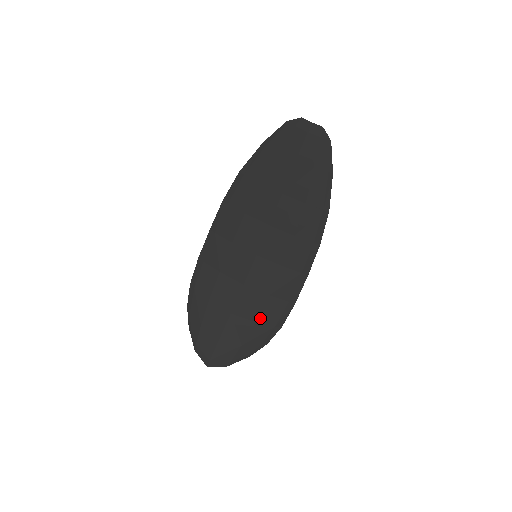
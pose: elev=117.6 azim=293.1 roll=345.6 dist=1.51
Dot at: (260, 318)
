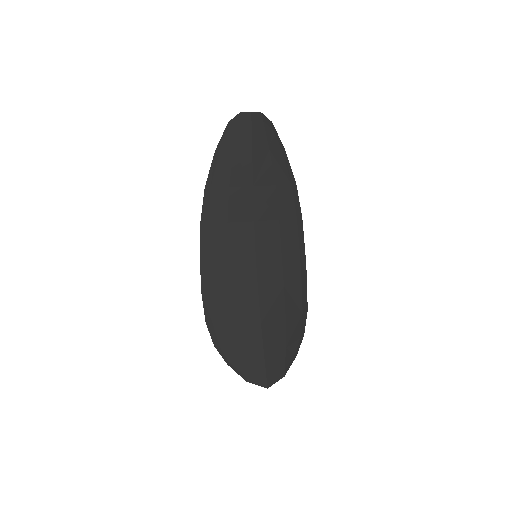
Dot at: (287, 313)
